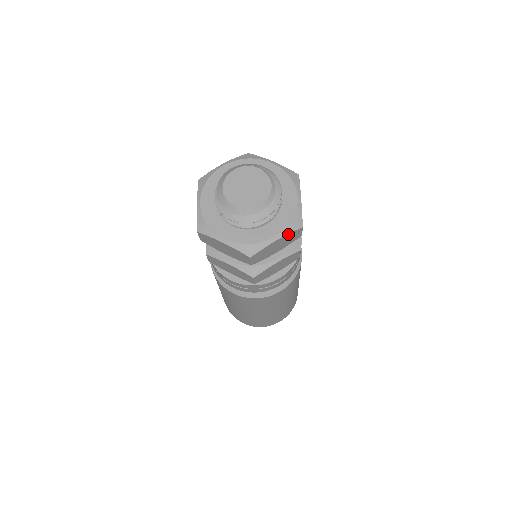
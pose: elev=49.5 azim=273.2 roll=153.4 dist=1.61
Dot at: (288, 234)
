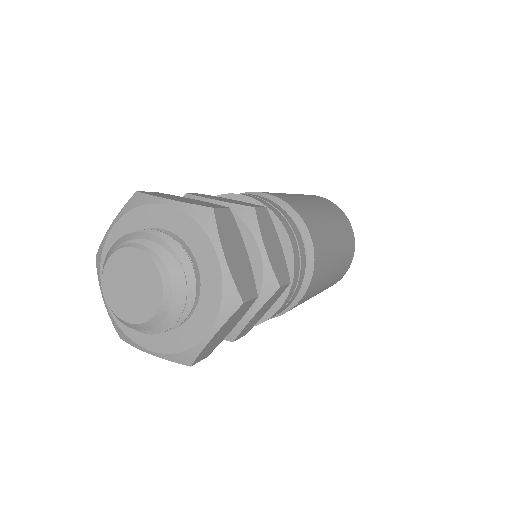
Dot at: (225, 322)
